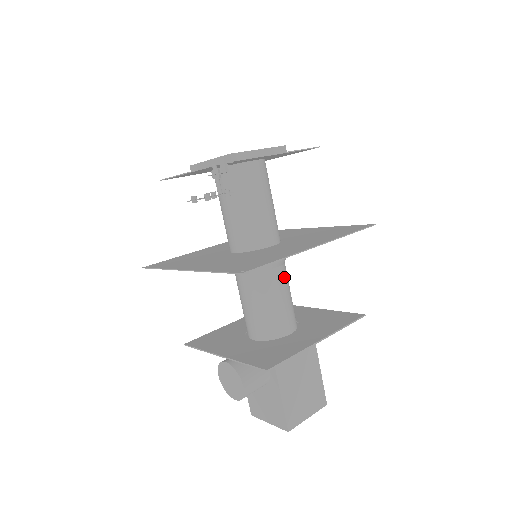
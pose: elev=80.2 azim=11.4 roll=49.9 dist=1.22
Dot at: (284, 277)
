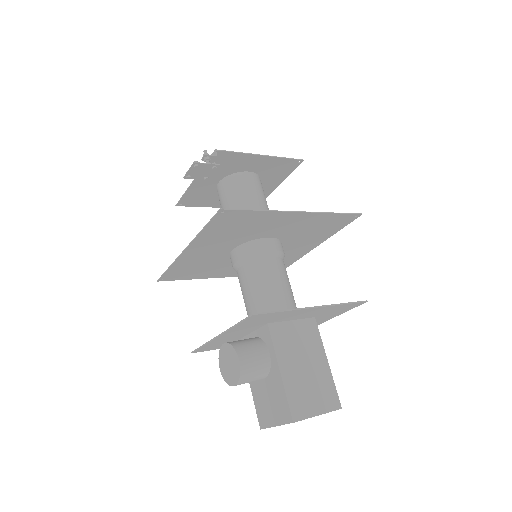
Dot at: (281, 268)
